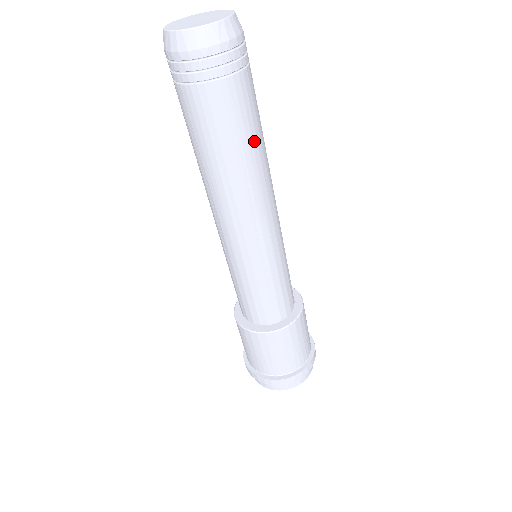
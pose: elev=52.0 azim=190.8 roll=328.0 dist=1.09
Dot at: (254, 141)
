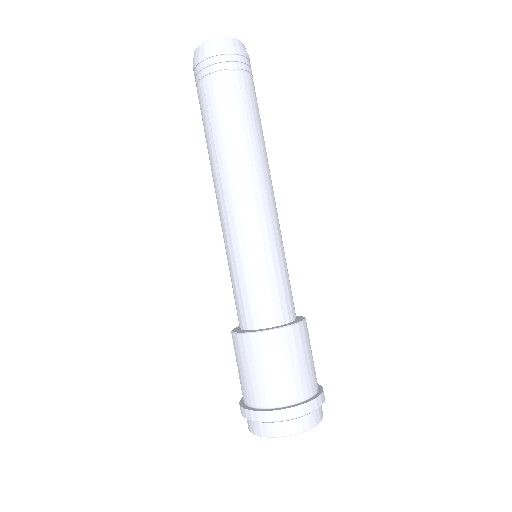
Dot at: (257, 125)
